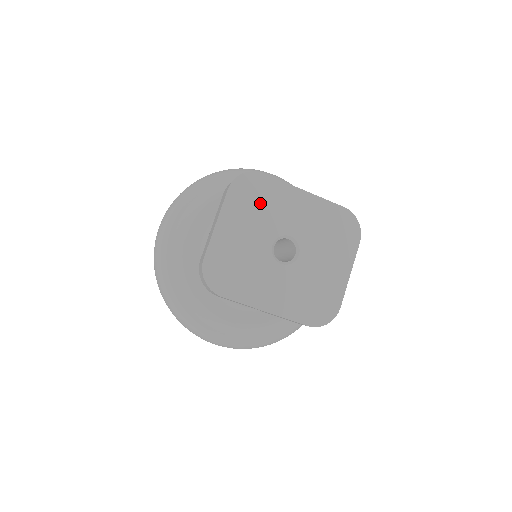
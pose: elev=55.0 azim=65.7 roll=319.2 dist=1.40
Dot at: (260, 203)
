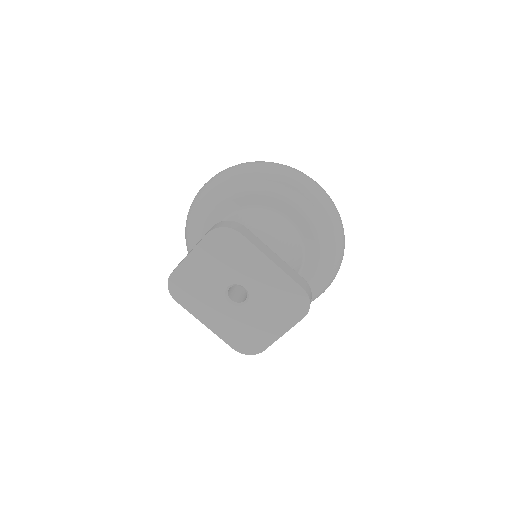
Dot at: (229, 254)
